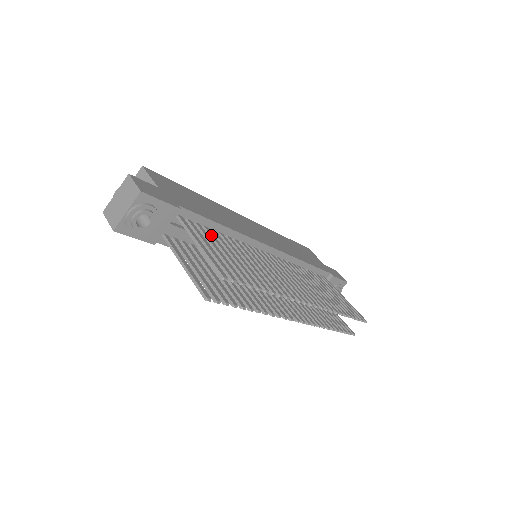
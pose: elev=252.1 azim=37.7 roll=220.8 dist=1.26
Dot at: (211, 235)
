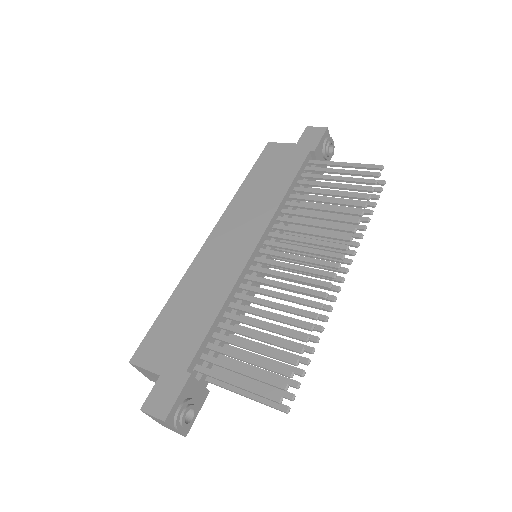
Dot at: (225, 342)
